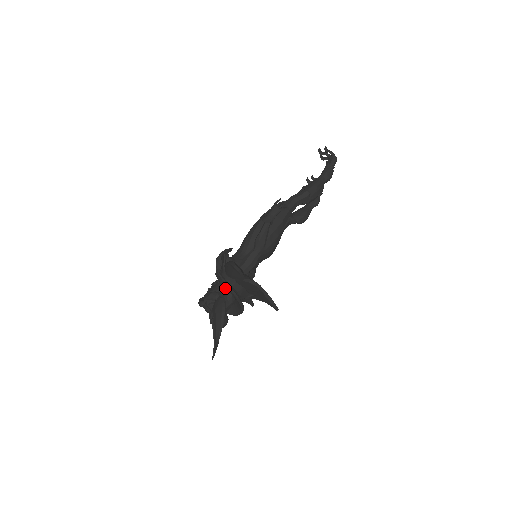
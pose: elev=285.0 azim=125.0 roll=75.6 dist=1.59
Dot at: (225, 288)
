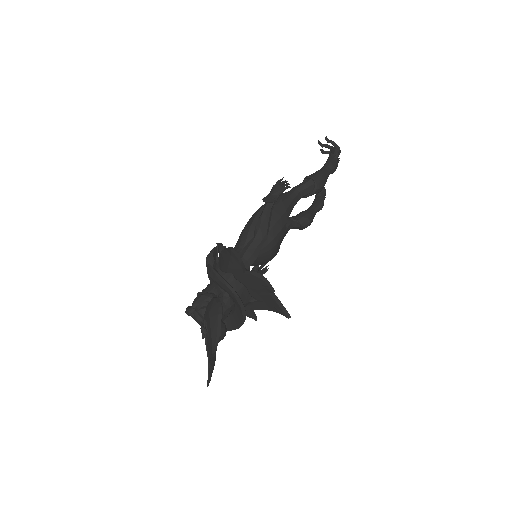
Dot at: (220, 288)
